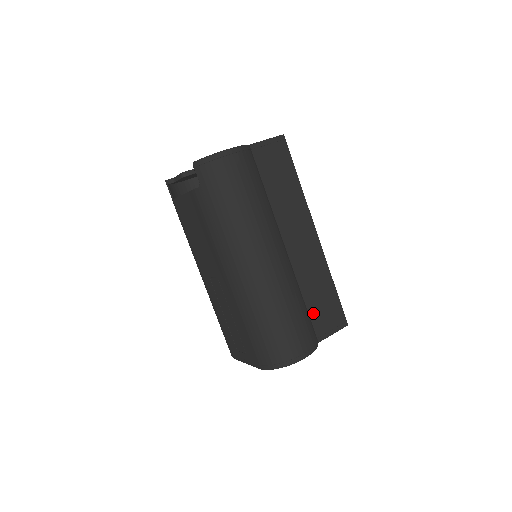
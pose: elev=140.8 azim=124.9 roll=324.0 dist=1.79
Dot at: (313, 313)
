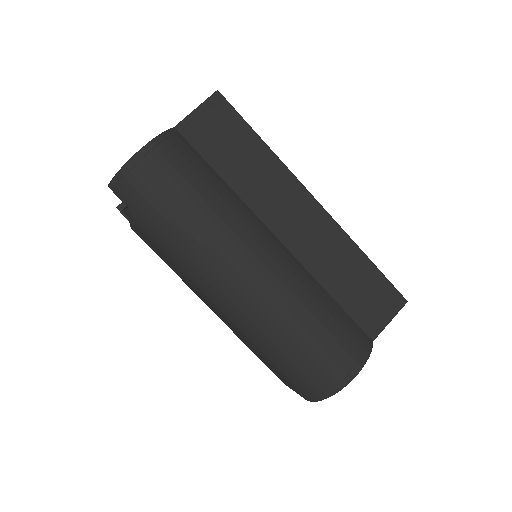
Dot at: (351, 307)
